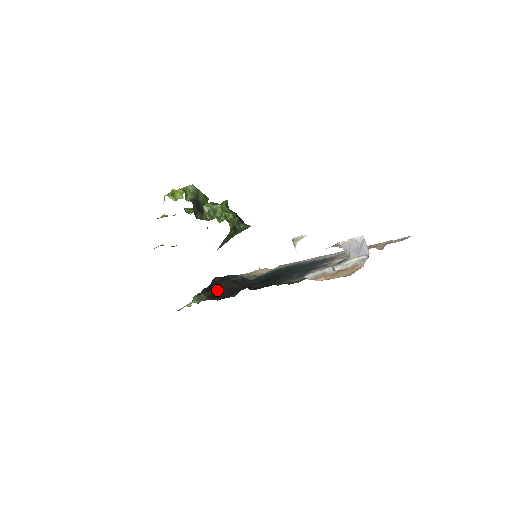
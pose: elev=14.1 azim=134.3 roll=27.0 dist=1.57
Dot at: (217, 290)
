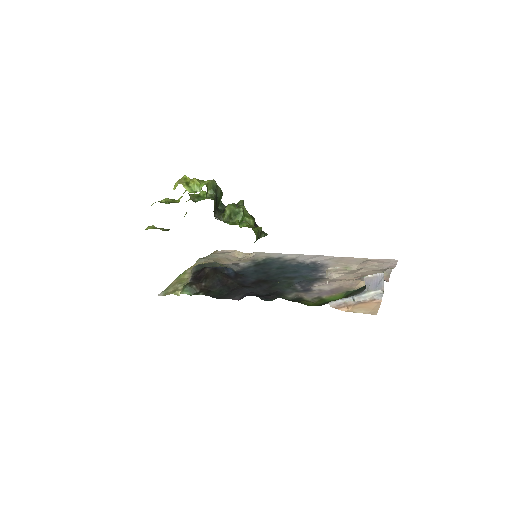
Dot at: (211, 284)
